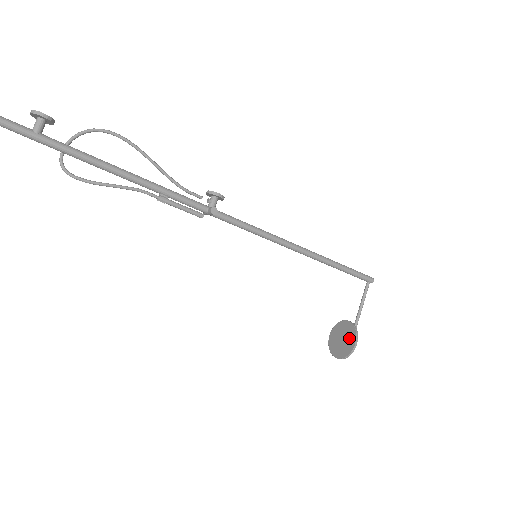
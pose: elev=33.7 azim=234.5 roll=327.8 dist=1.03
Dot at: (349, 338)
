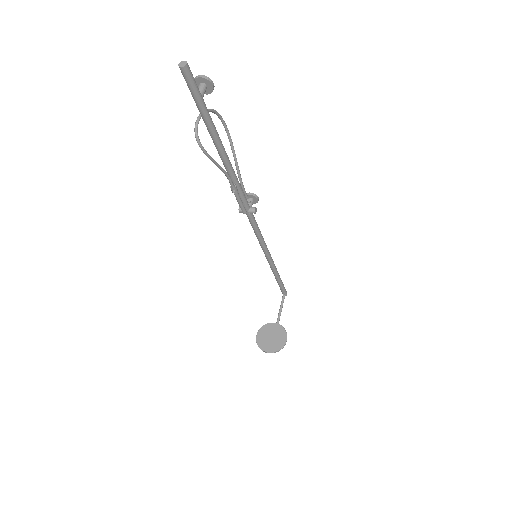
Dot at: (279, 336)
